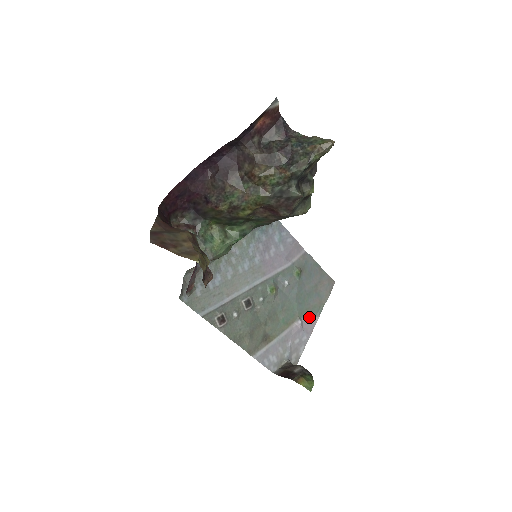
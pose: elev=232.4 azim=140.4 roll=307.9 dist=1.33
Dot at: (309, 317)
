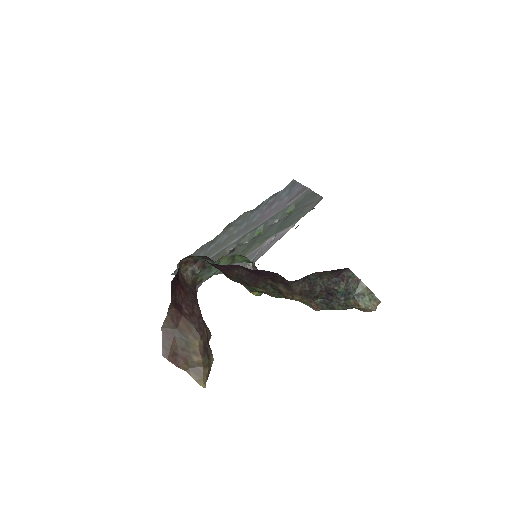
Dot at: (284, 229)
